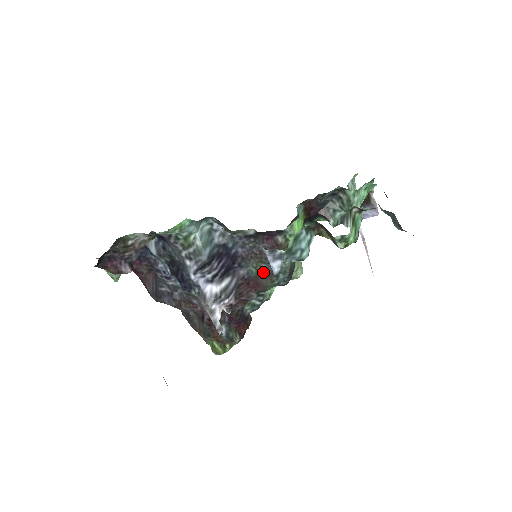
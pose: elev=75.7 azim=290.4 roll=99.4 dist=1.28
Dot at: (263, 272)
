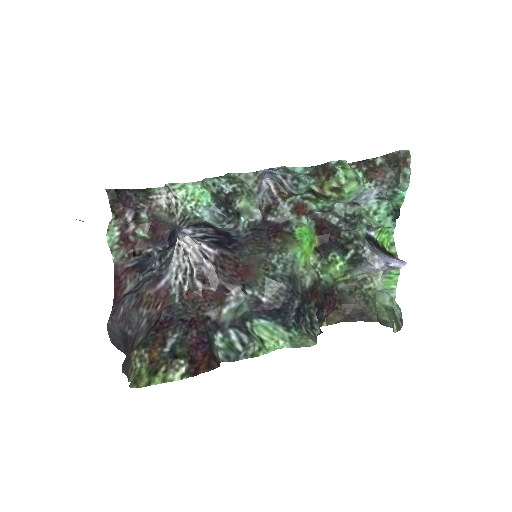
Dot at: (258, 253)
